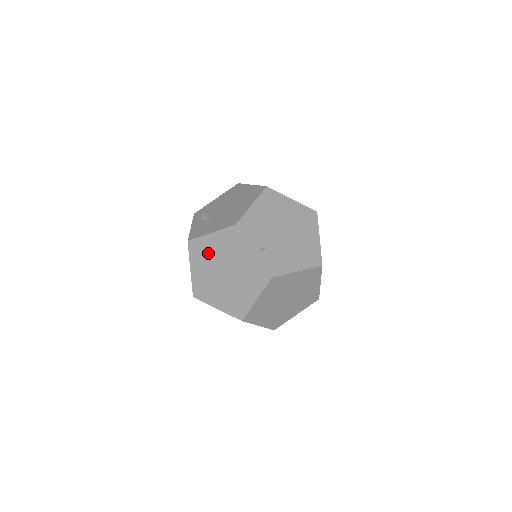
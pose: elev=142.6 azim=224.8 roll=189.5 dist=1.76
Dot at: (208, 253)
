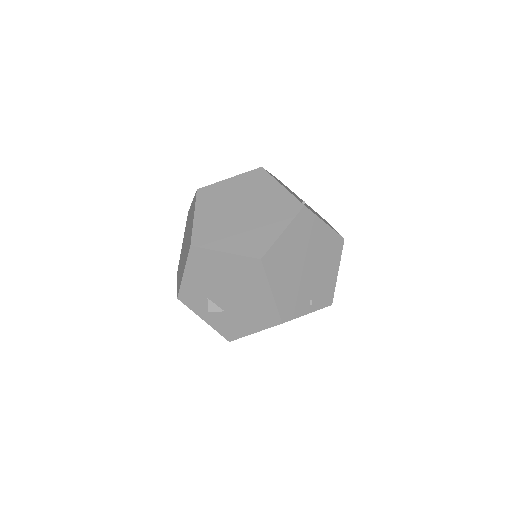
Dot at: occluded
